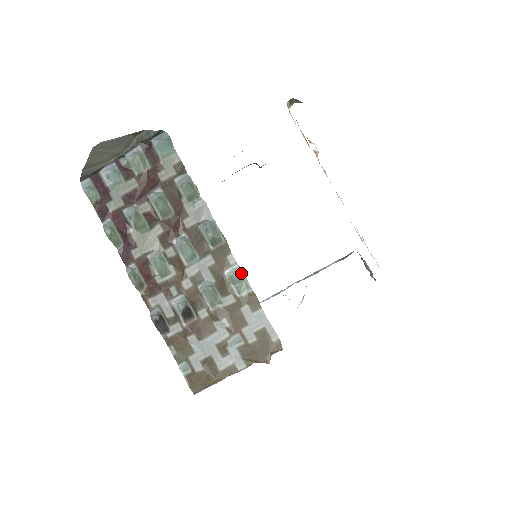
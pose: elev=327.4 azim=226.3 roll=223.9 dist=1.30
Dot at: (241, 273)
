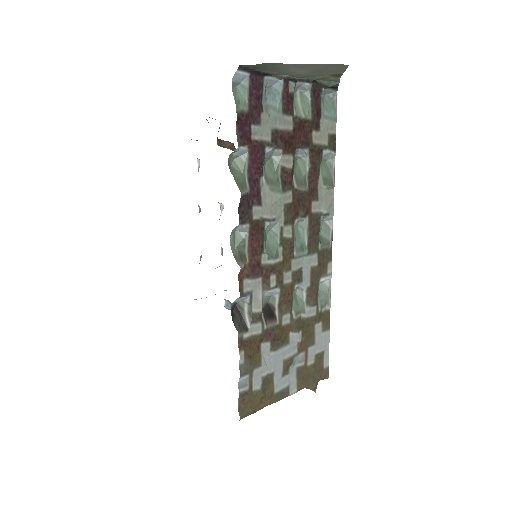
Dot at: (329, 286)
